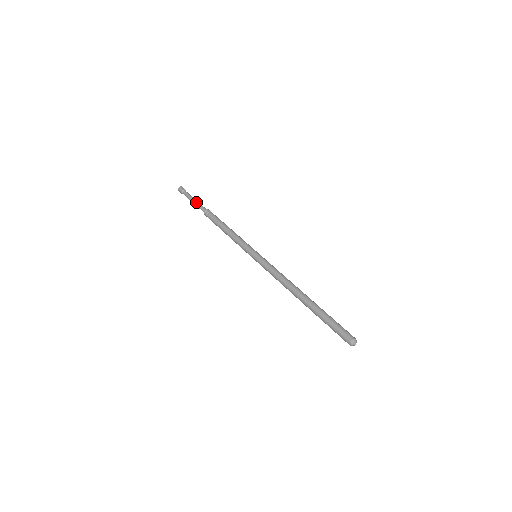
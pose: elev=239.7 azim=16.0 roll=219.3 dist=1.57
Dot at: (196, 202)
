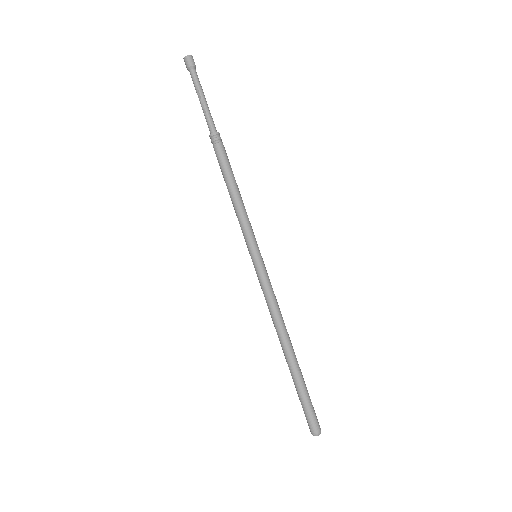
Dot at: occluded
